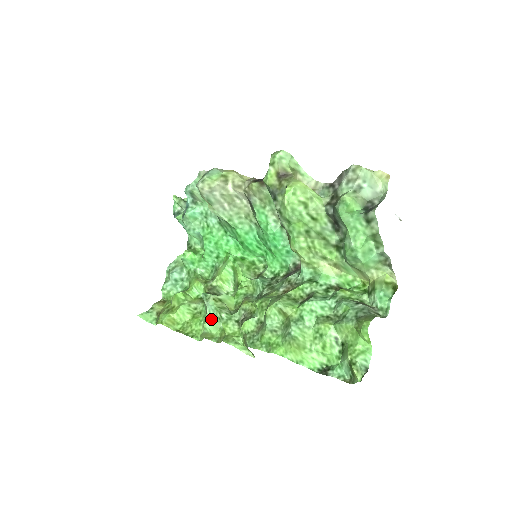
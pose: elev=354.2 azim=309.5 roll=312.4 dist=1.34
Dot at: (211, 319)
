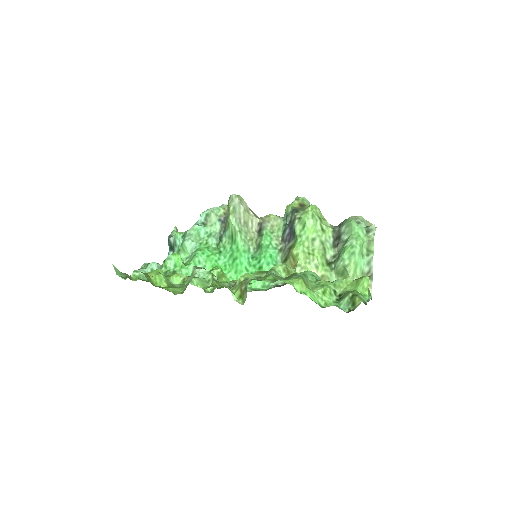
Dot at: (201, 278)
